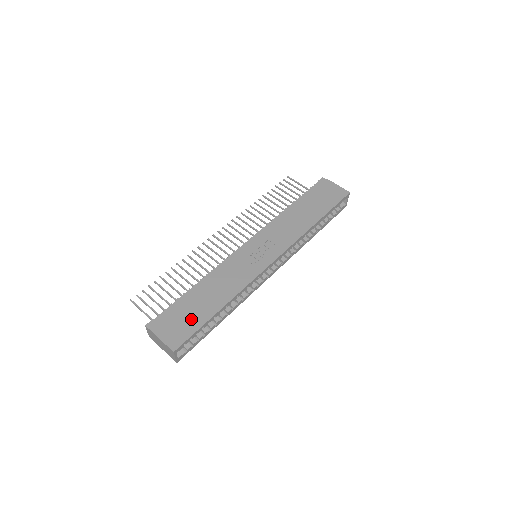
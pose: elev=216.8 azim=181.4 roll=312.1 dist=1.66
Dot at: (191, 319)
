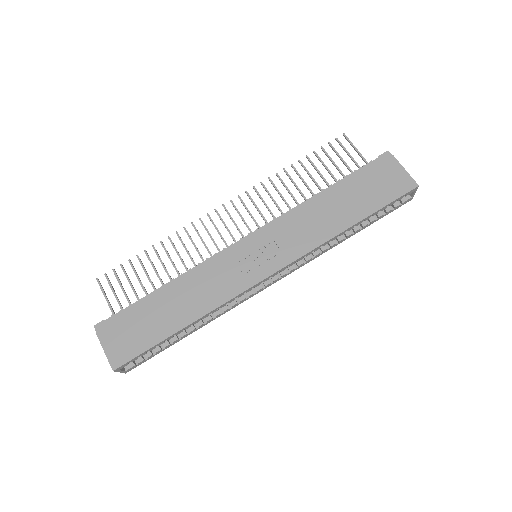
Dot at: (144, 333)
